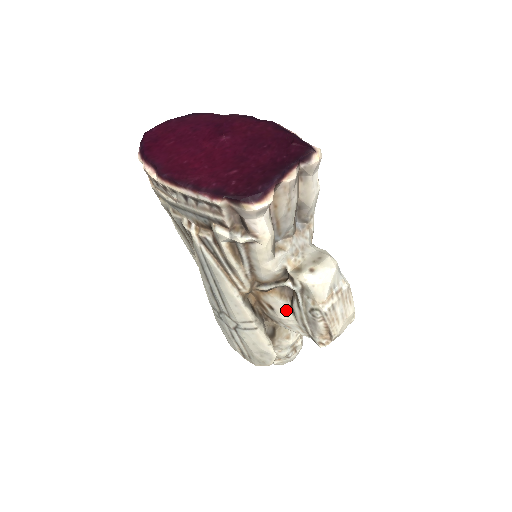
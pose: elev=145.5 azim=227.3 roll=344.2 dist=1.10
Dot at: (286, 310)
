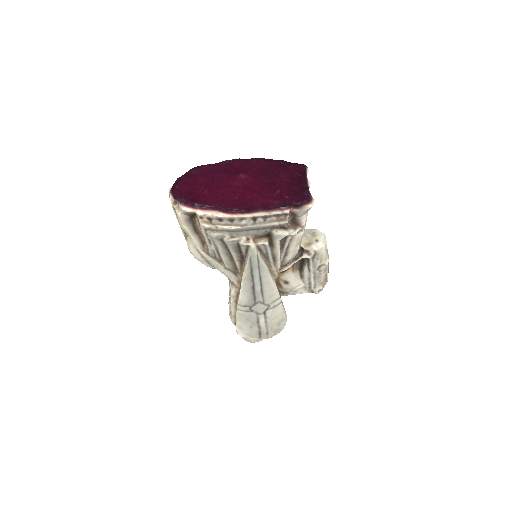
Dot at: (297, 279)
